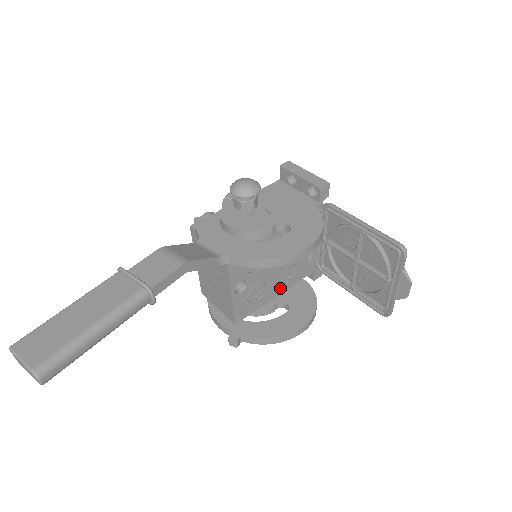
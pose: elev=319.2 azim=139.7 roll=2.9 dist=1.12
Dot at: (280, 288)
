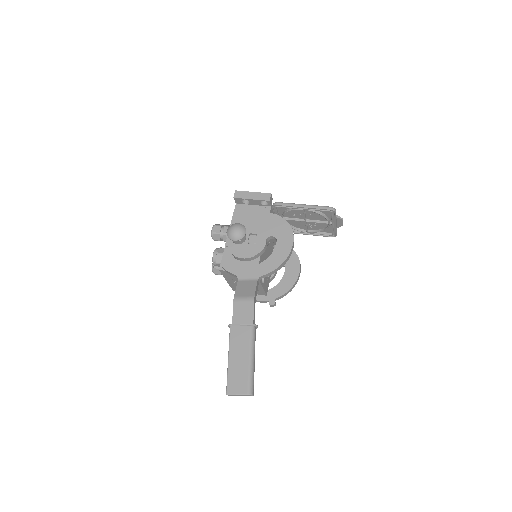
Dot at: occluded
